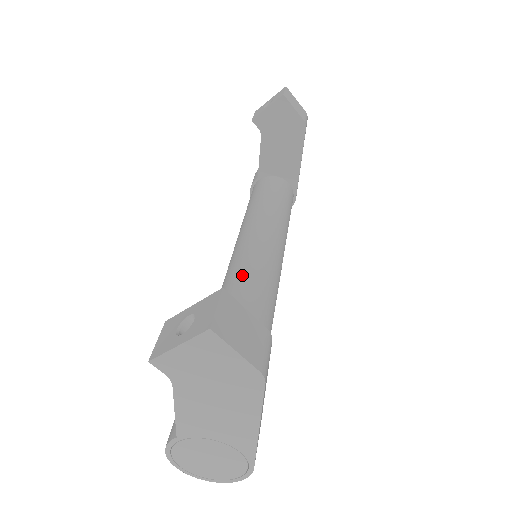
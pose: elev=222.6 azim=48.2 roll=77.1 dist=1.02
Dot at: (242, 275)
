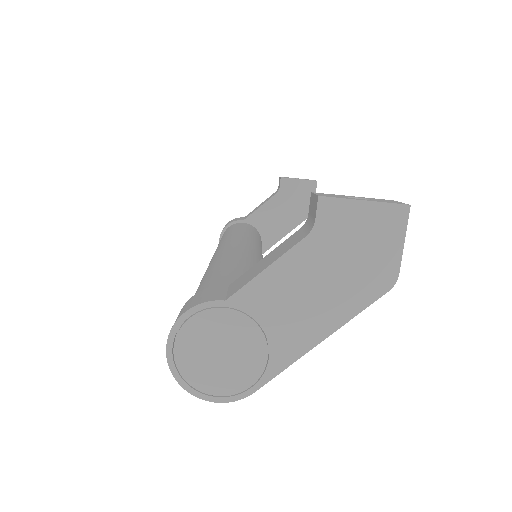
Dot at: (252, 255)
